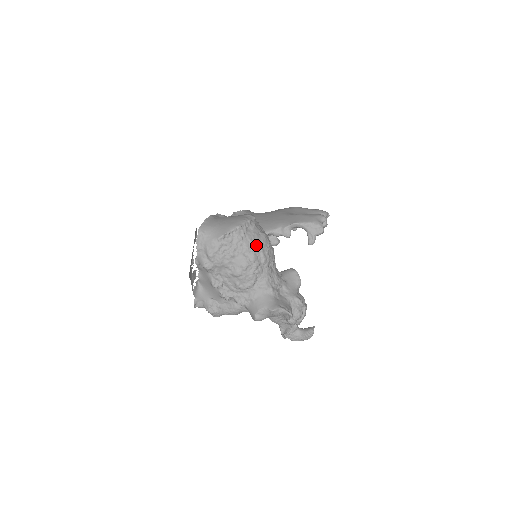
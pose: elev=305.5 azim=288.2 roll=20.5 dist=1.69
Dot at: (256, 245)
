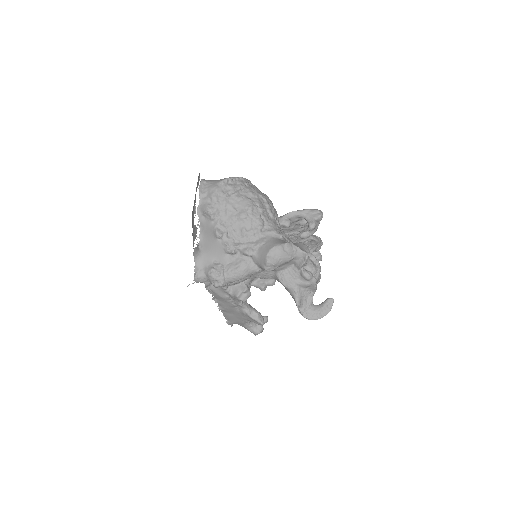
Dot at: (260, 194)
